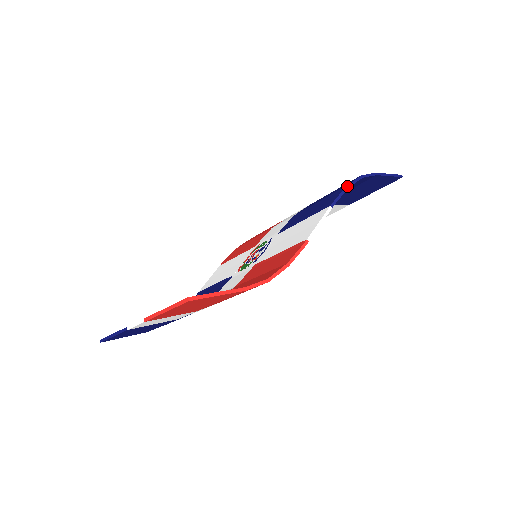
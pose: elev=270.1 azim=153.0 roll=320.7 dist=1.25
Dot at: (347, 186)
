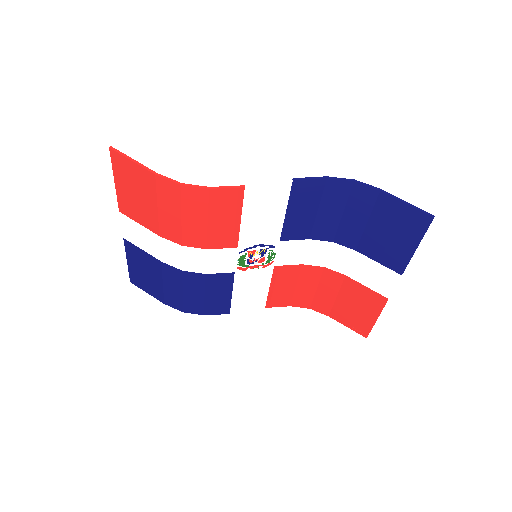
Dot at: (326, 177)
